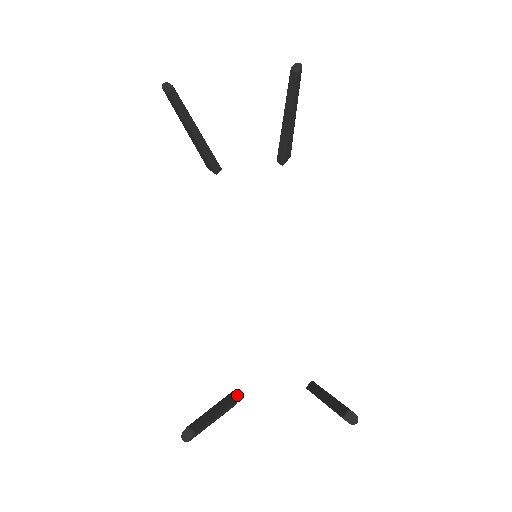
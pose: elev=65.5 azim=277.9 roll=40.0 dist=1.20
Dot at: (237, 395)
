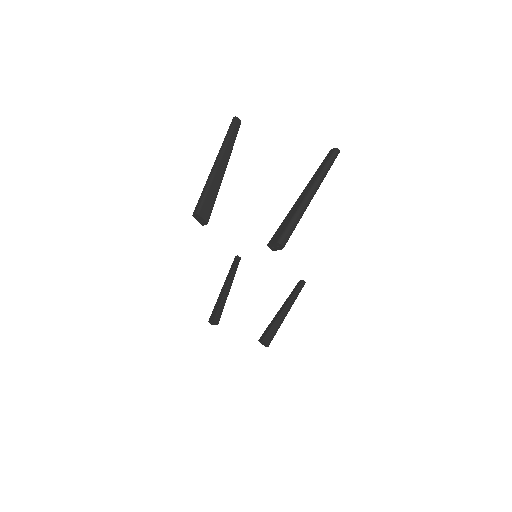
Dot at: (210, 214)
